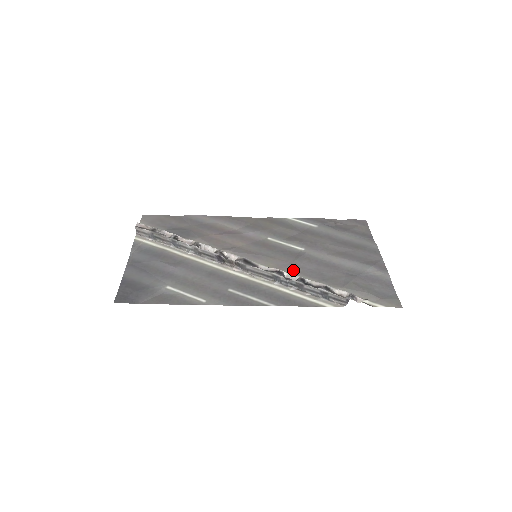
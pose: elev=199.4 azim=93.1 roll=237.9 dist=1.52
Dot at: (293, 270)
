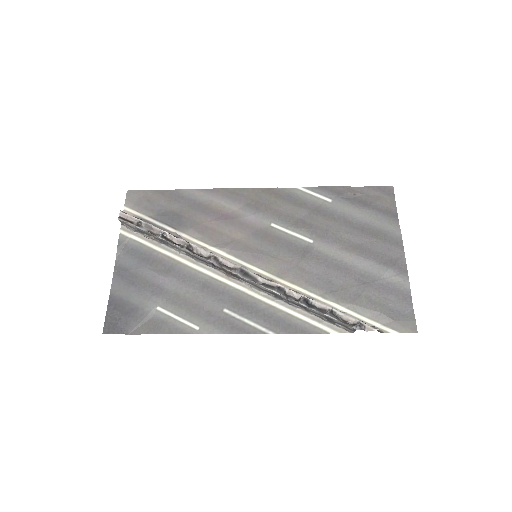
Dot at: (297, 277)
